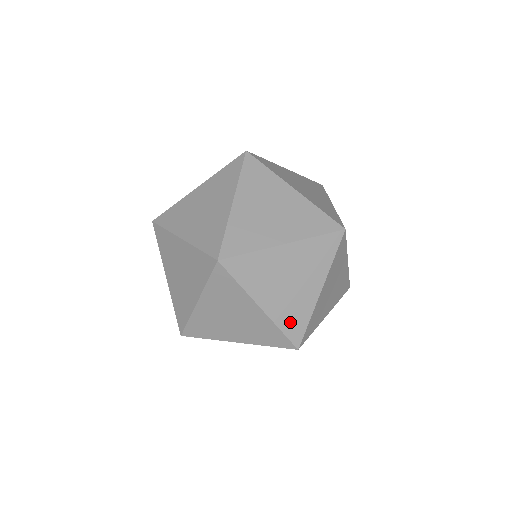
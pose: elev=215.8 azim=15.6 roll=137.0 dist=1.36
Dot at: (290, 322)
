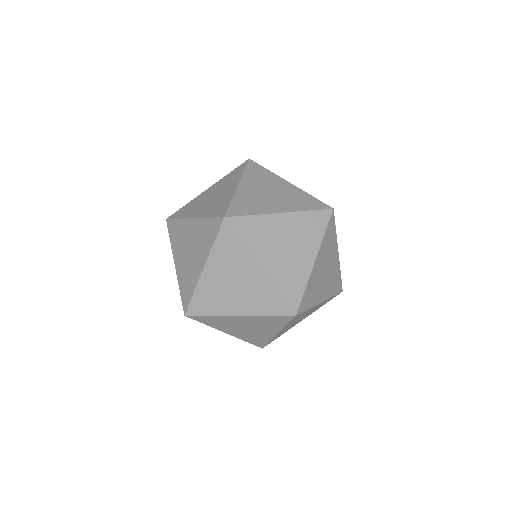
Dot at: (253, 340)
